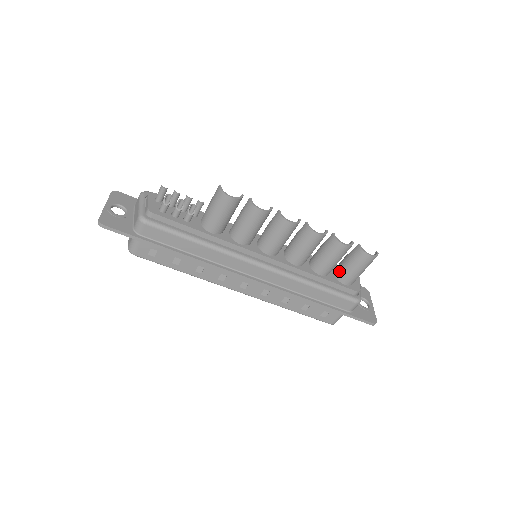
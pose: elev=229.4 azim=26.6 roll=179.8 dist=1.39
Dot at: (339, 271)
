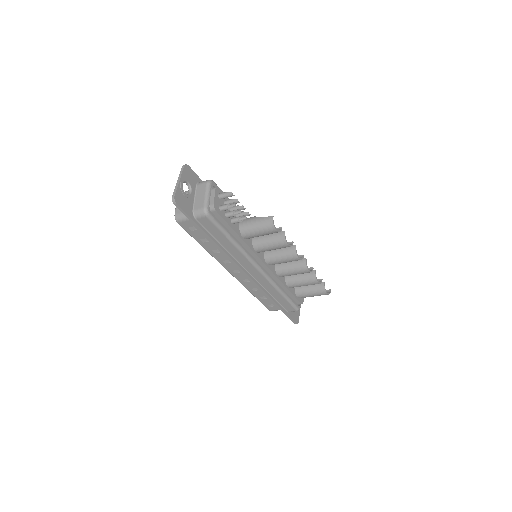
Dot at: (300, 288)
